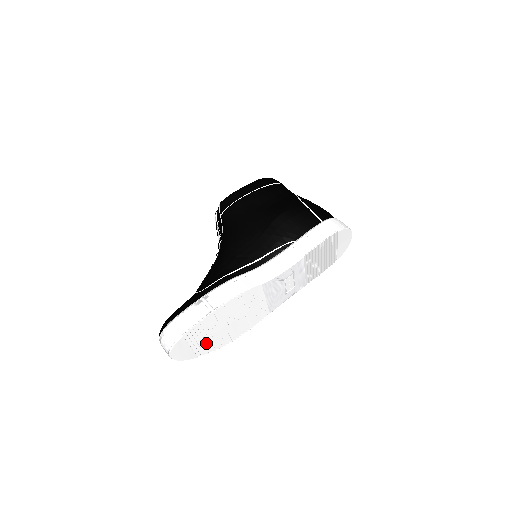
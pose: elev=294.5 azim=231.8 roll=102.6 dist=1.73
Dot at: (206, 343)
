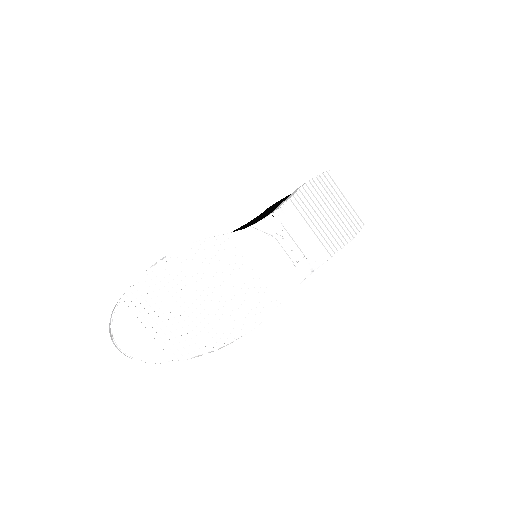
Dot at: (175, 329)
